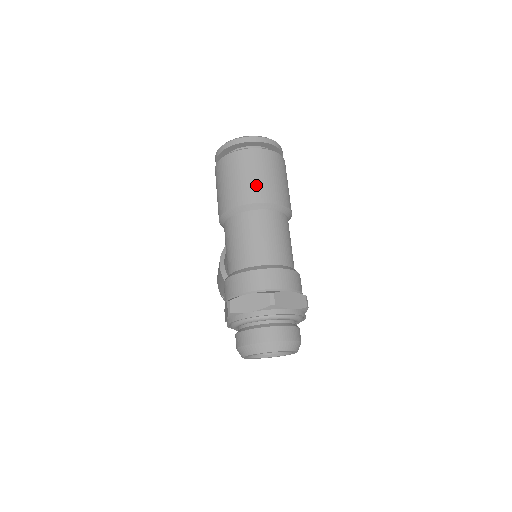
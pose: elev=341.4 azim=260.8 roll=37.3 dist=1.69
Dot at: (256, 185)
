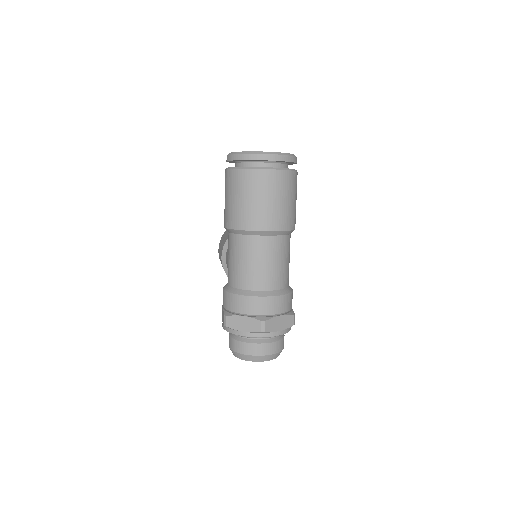
Dot at: (263, 212)
